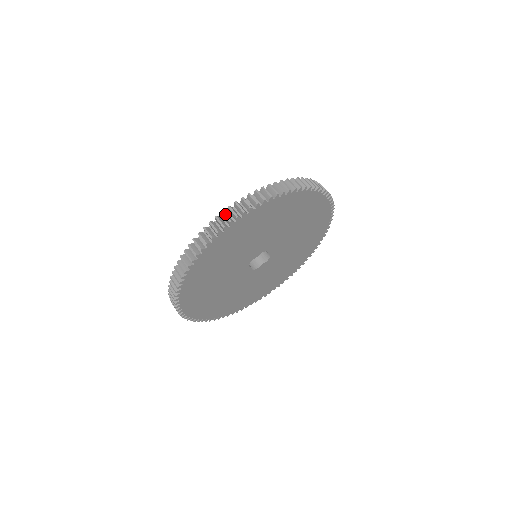
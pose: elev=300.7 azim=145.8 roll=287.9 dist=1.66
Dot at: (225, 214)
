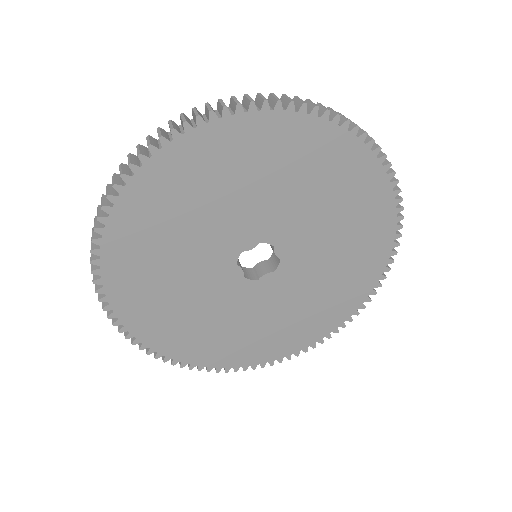
Dot at: (183, 115)
